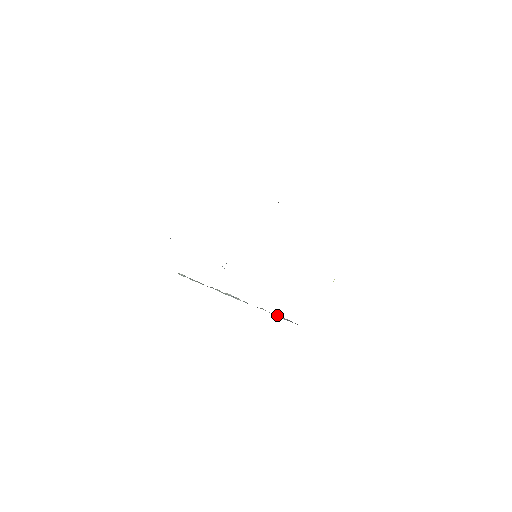
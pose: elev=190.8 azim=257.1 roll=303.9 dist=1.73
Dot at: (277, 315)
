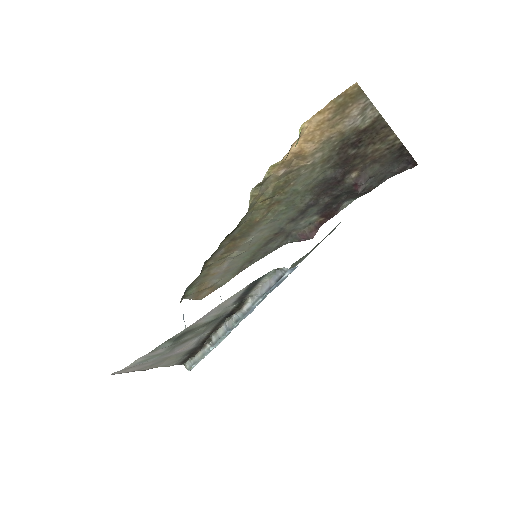
Dot at: (265, 286)
